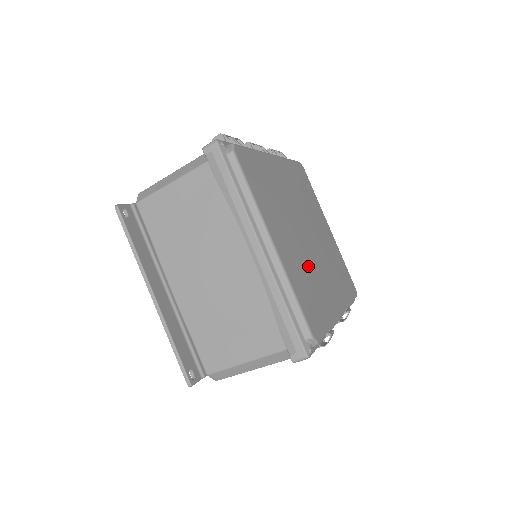
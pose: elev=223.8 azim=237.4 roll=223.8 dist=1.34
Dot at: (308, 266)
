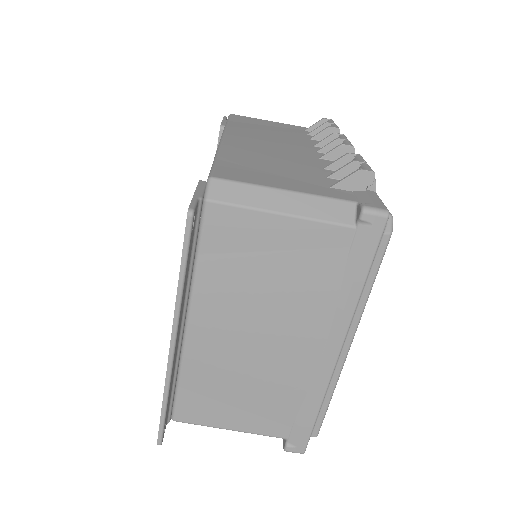
Dot at: occluded
